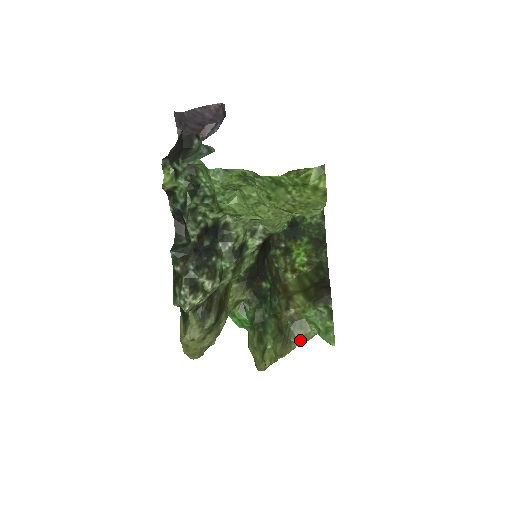
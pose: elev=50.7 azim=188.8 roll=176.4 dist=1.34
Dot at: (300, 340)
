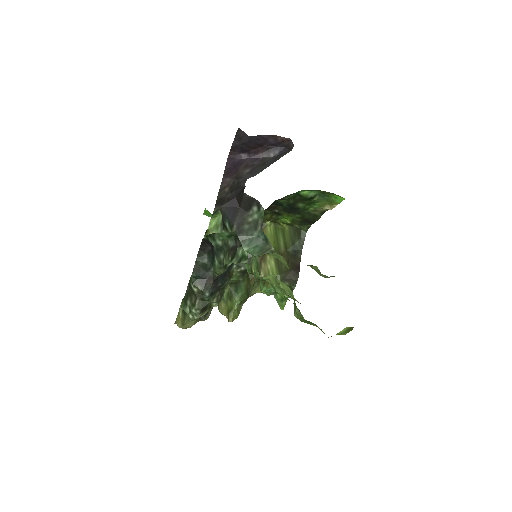
Dot at: (258, 292)
